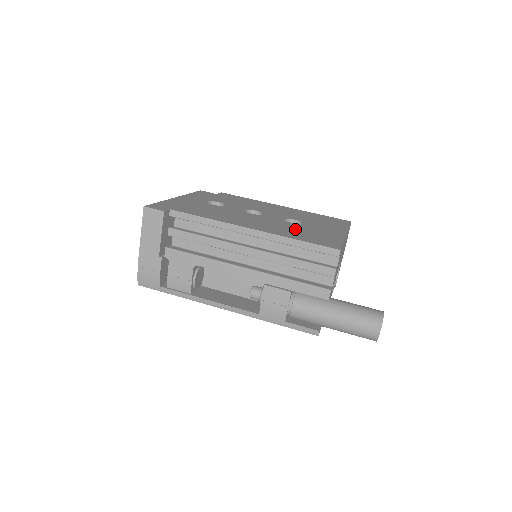
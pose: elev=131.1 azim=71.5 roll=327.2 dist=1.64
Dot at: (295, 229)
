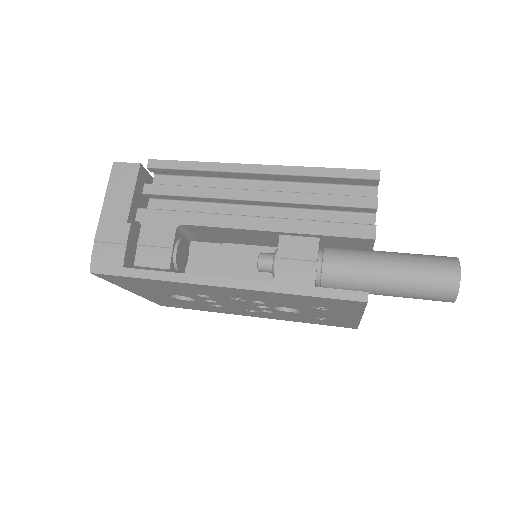
Dot at: occluded
